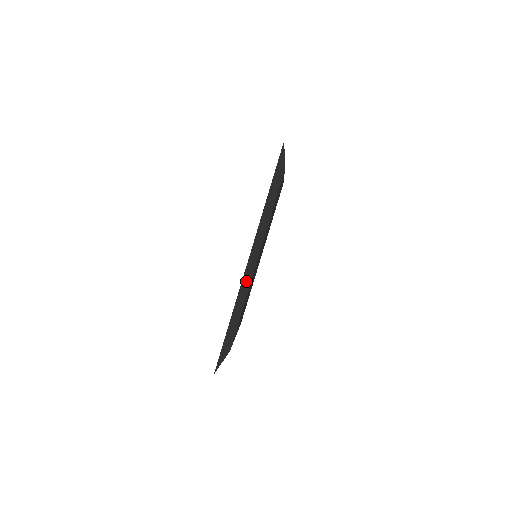
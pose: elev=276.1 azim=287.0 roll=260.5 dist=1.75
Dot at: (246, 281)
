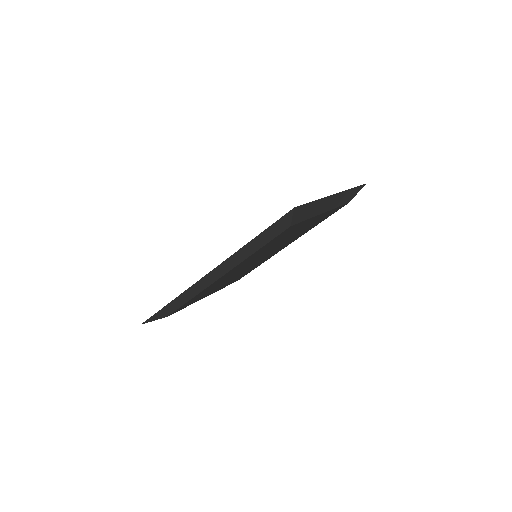
Dot at: (199, 286)
